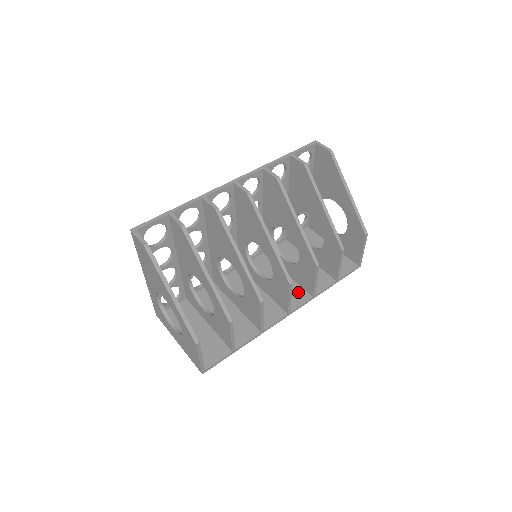
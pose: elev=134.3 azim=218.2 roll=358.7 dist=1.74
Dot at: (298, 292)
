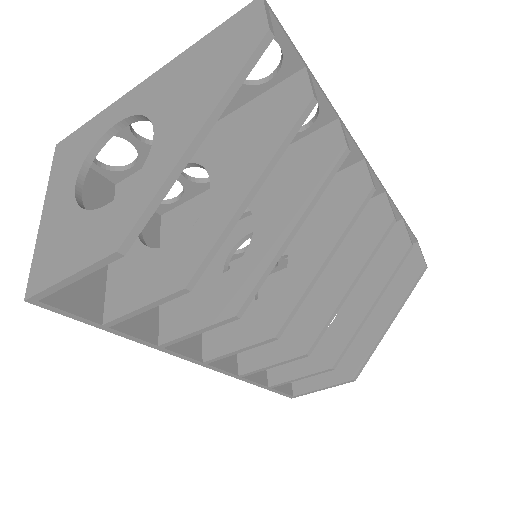
Dot at: occluded
